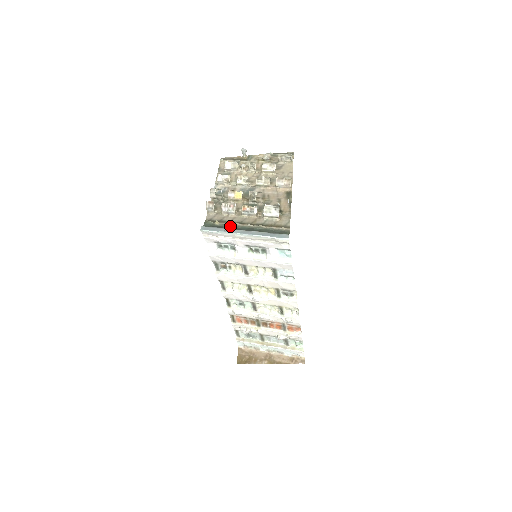
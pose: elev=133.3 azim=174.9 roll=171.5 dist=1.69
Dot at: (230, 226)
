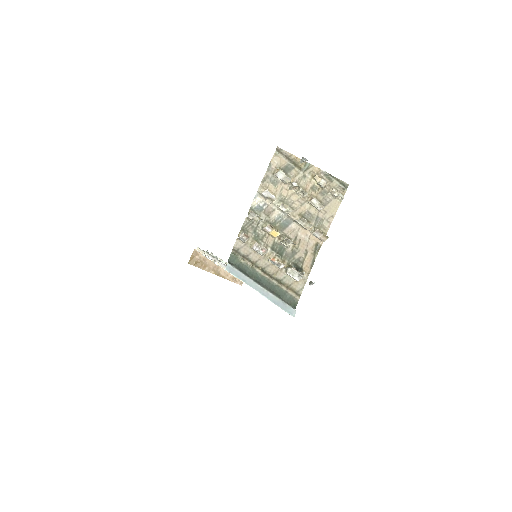
Dot at: (253, 271)
